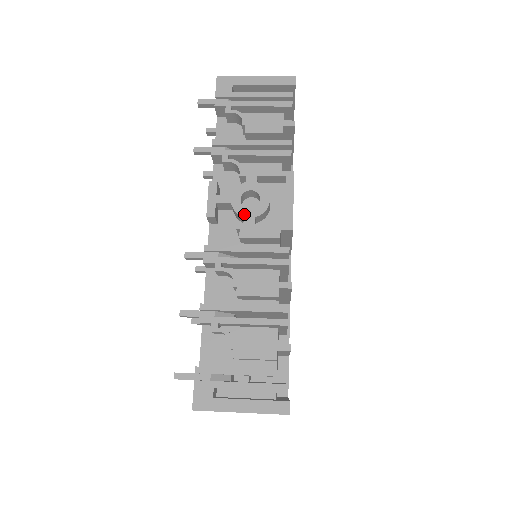
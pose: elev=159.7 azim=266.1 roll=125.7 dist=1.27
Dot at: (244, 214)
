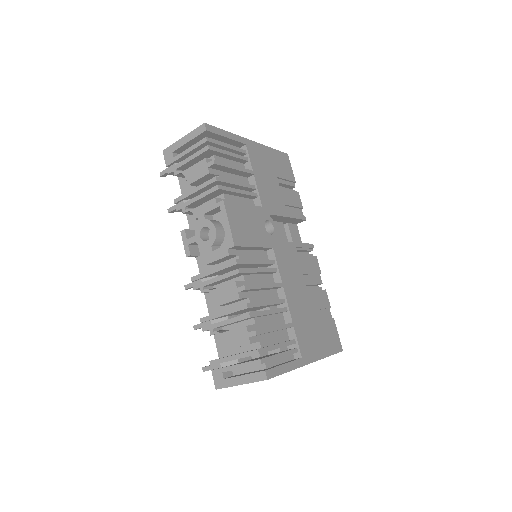
Dot at: (205, 246)
